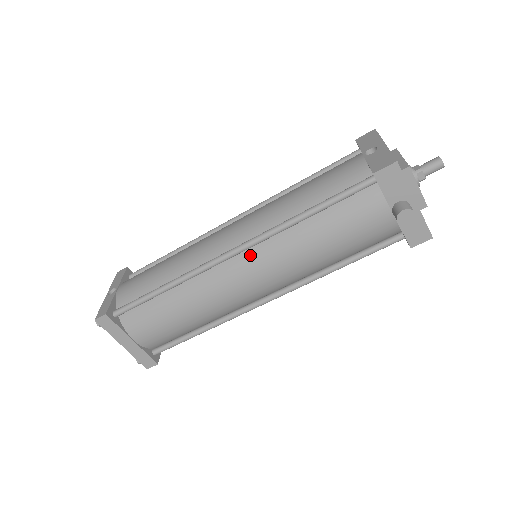
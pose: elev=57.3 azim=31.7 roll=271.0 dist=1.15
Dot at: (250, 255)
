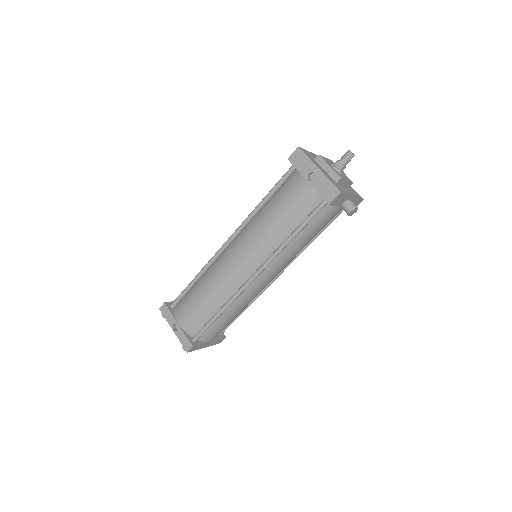
Dot at: (265, 271)
